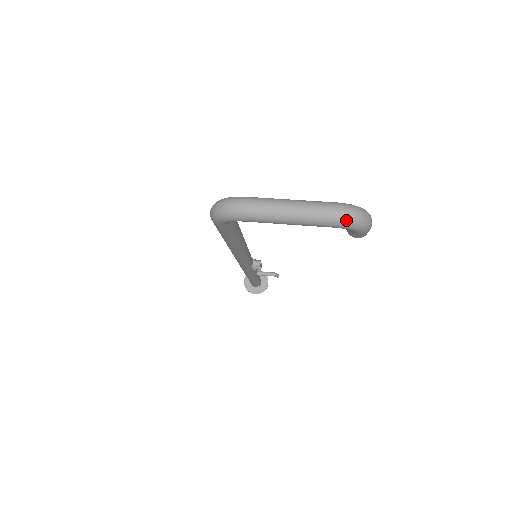
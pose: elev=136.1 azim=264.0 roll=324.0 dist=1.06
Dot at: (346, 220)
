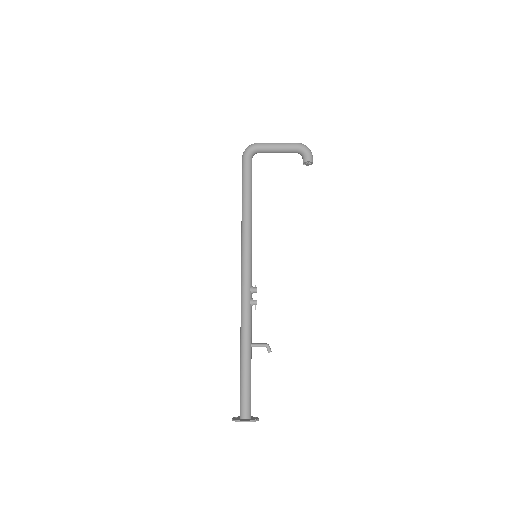
Dot at: (300, 143)
